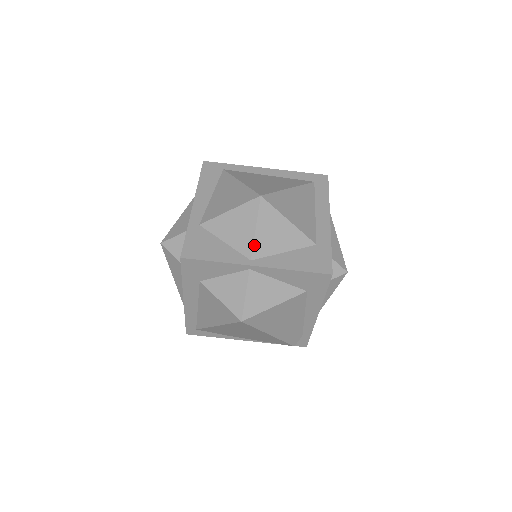
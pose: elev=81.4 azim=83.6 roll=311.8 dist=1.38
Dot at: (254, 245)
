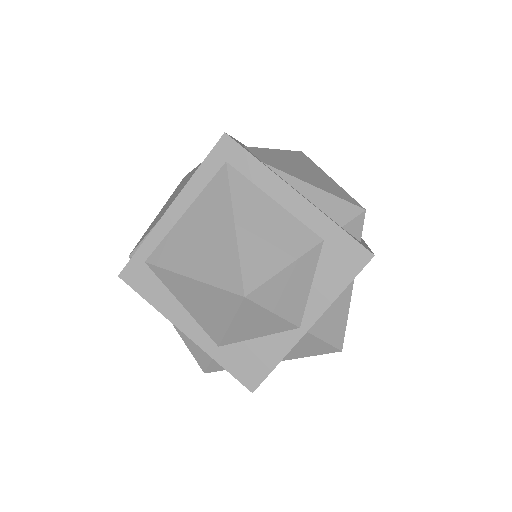
Dot at: (288, 320)
